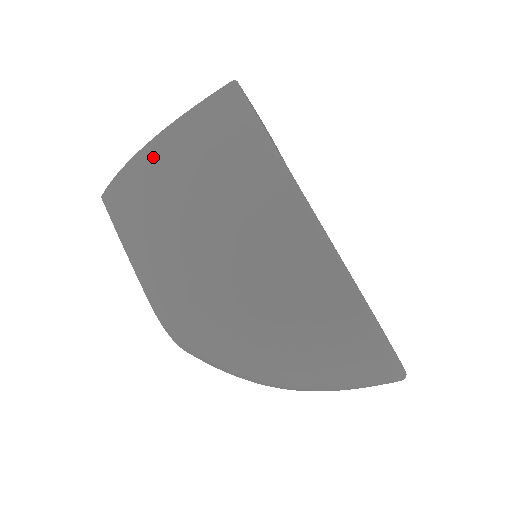
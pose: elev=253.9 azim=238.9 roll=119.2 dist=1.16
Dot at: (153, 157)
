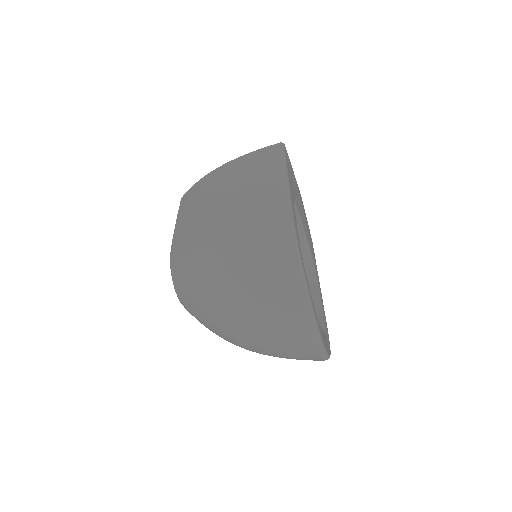
Dot at: (219, 171)
